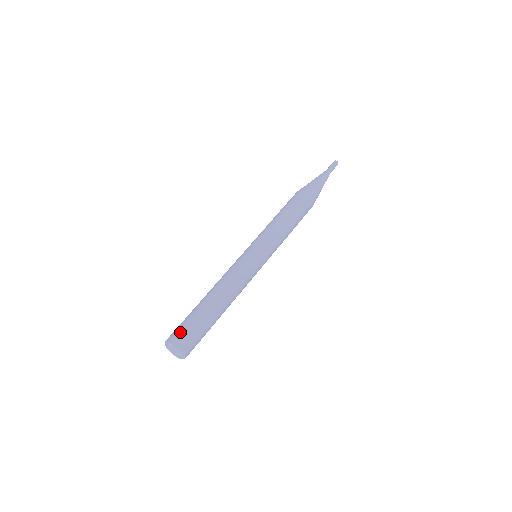
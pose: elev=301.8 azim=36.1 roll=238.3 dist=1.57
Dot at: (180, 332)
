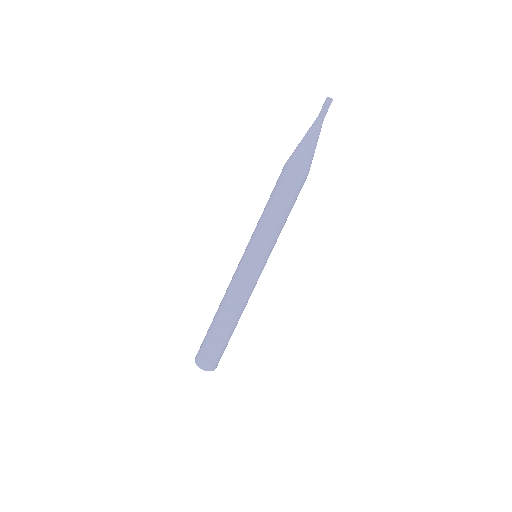
Dot at: (208, 358)
